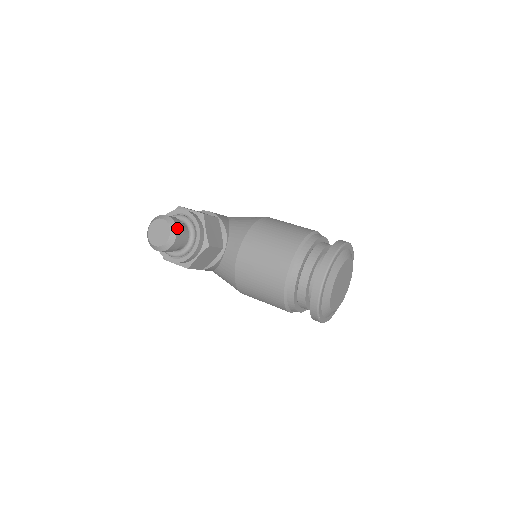
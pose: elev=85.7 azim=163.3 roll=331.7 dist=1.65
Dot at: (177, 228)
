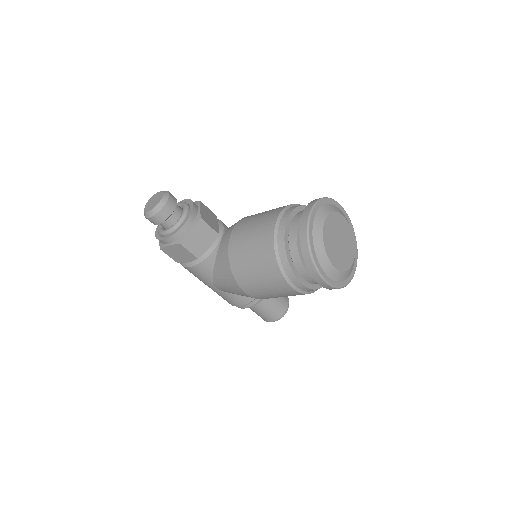
Dot at: (170, 195)
